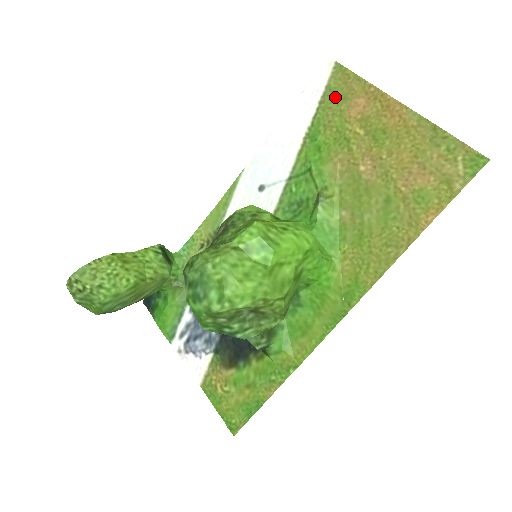
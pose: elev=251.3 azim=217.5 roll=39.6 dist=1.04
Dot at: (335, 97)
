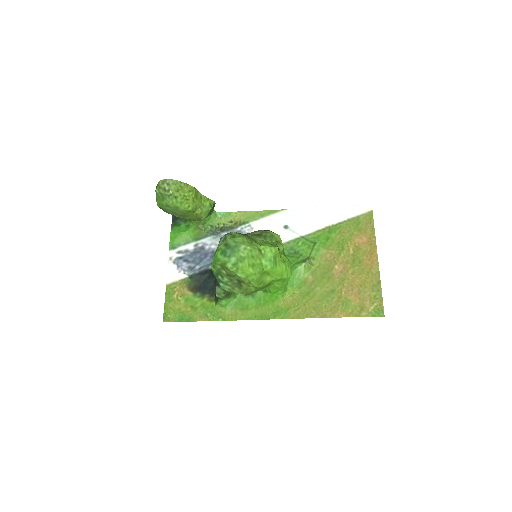
Dot at: (357, 225)
